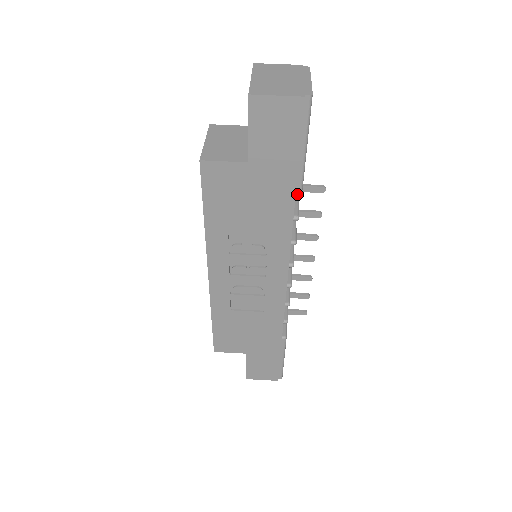
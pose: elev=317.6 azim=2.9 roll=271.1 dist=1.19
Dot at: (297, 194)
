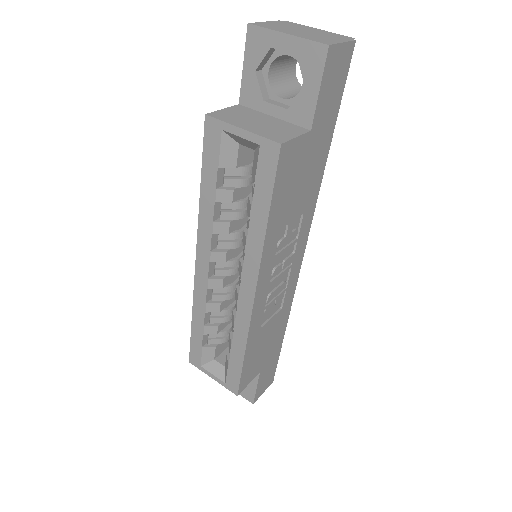
Dot at: occluded
